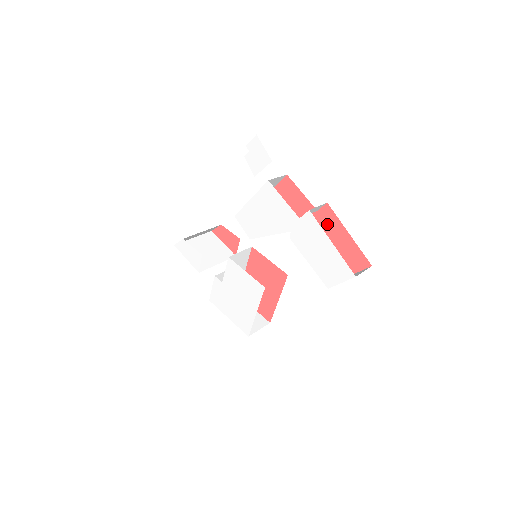
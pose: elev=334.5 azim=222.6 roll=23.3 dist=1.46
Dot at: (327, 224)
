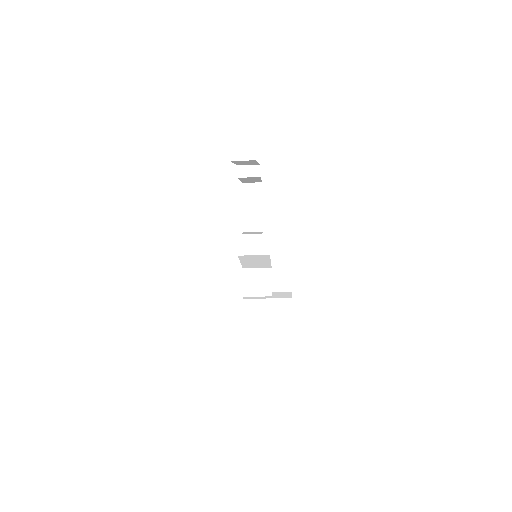
Dot at: occluded
